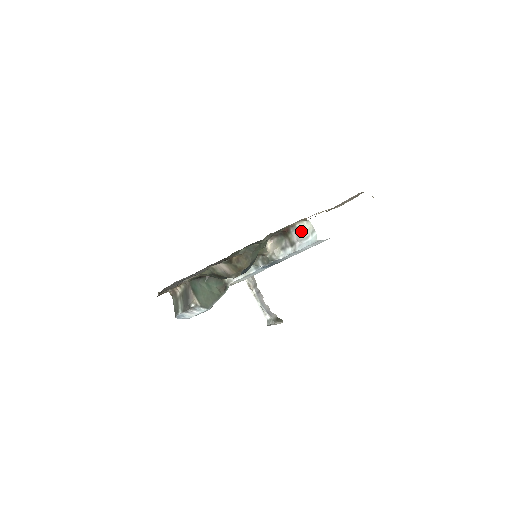
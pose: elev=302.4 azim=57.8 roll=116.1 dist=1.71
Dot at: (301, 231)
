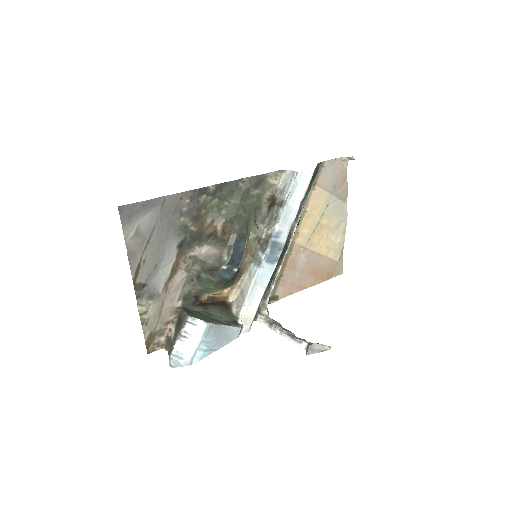
Dot at: (284, 185)
